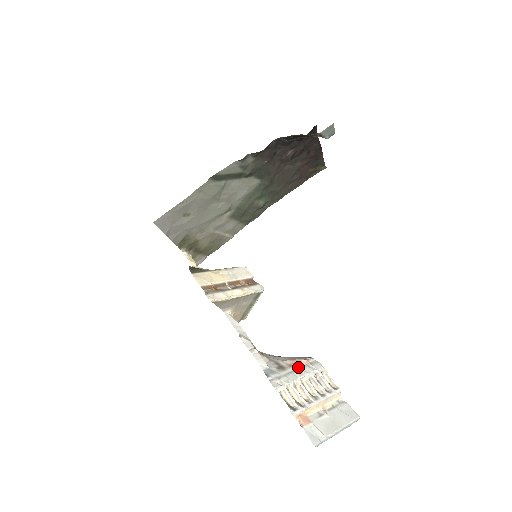
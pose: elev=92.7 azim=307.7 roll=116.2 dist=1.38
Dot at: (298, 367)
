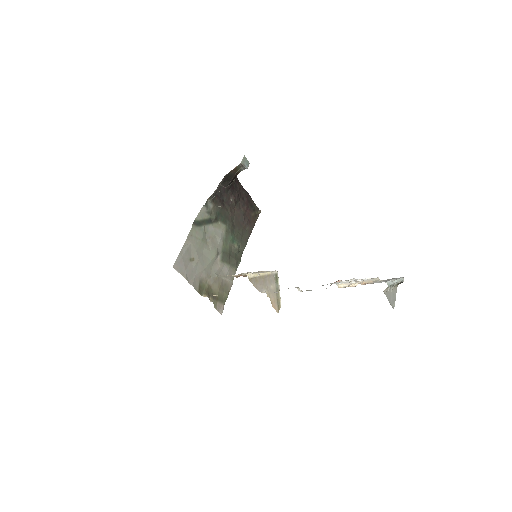
Dot at: occluded
